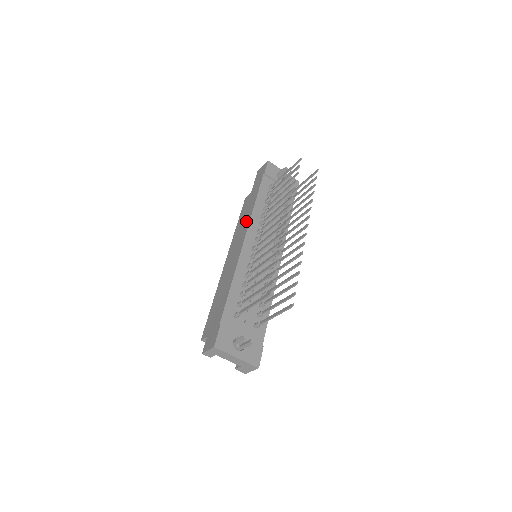
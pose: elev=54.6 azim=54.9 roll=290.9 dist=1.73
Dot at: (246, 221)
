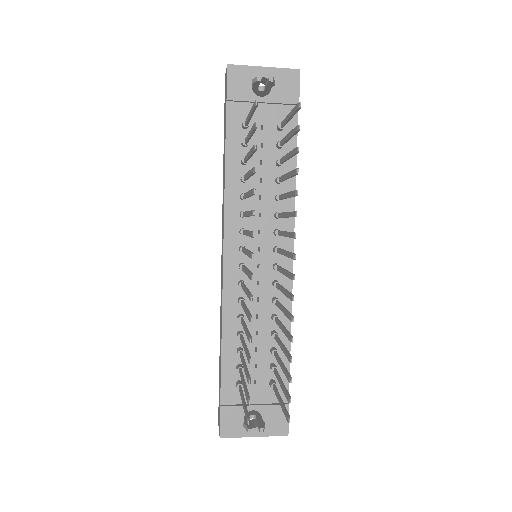
Dot at: occluded
